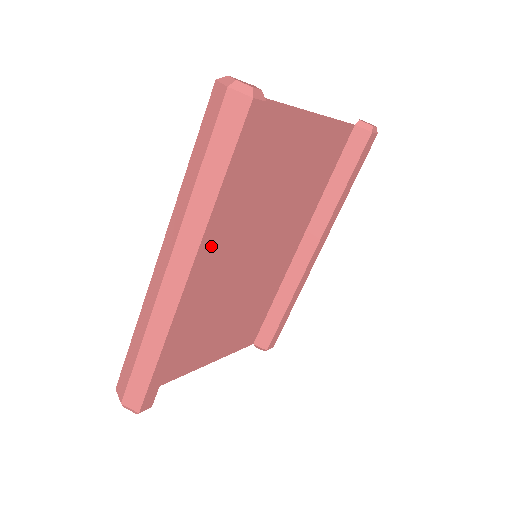
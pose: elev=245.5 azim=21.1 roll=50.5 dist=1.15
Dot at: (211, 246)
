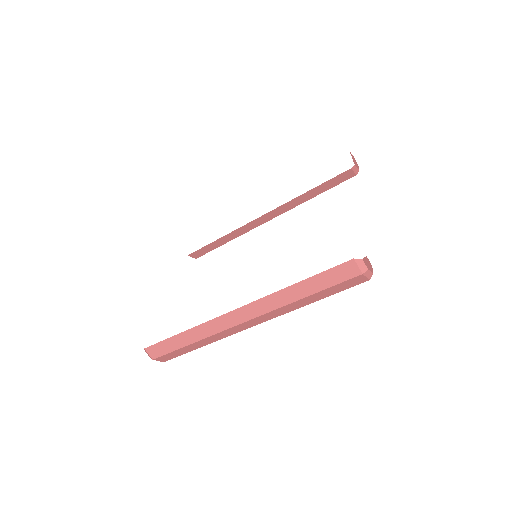
Dot at: occluded
